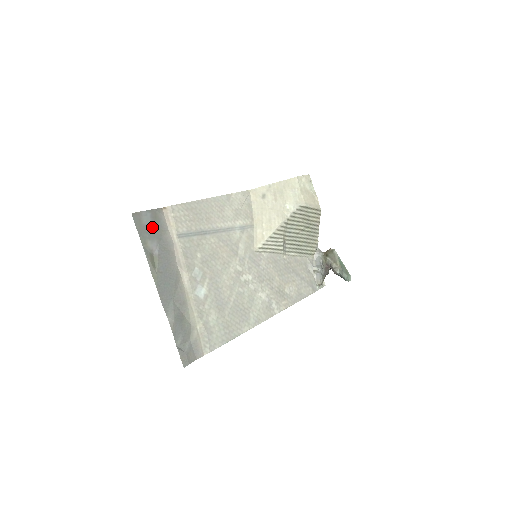
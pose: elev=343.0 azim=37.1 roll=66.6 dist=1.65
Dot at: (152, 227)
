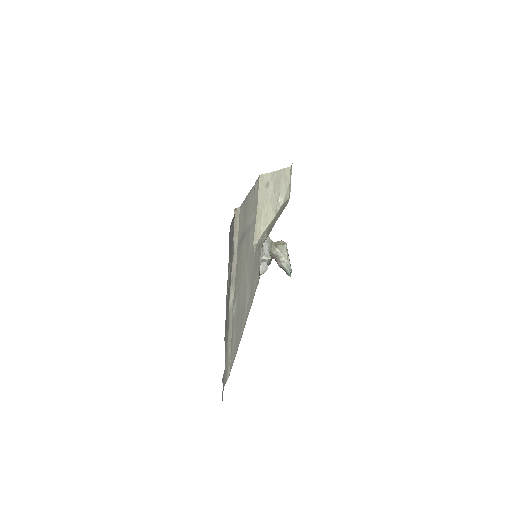
Dot at: (231, 239)
